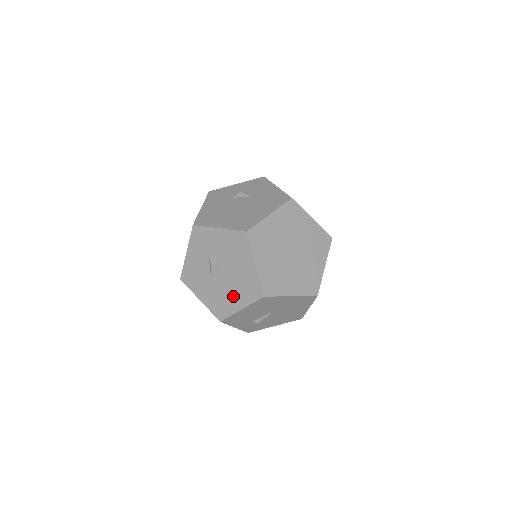
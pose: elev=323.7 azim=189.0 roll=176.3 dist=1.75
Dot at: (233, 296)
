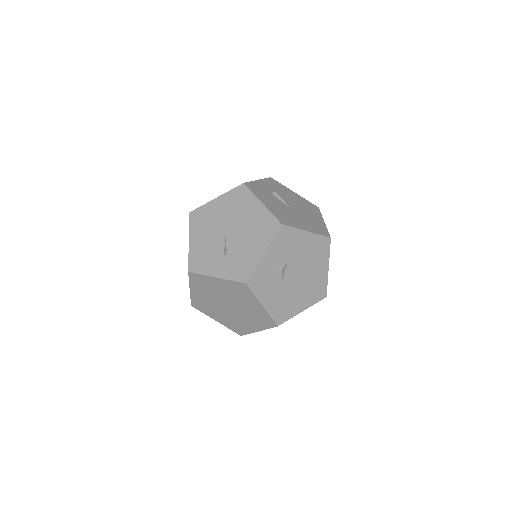
Dot at: occluded
